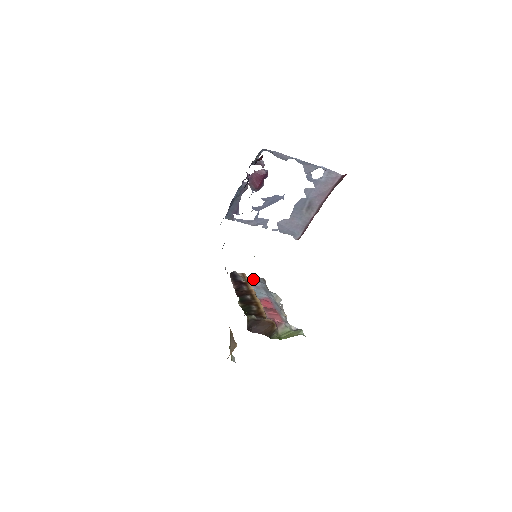
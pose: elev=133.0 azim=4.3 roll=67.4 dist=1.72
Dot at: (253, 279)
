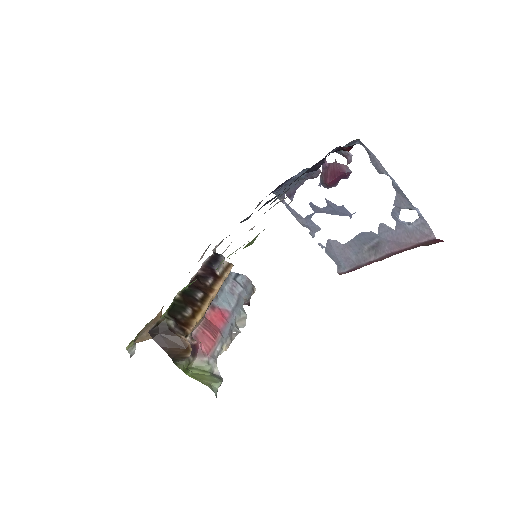
Dot at: (239, 279)
